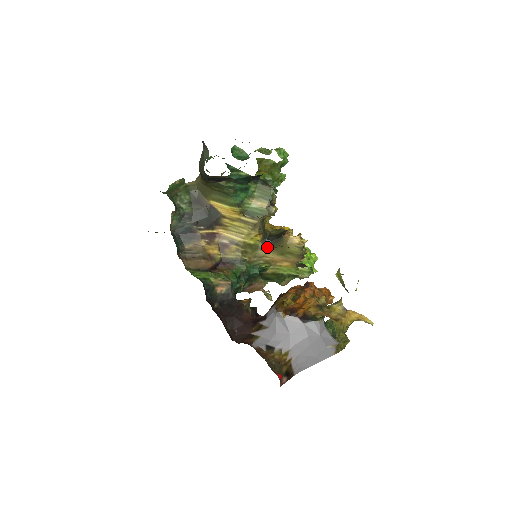
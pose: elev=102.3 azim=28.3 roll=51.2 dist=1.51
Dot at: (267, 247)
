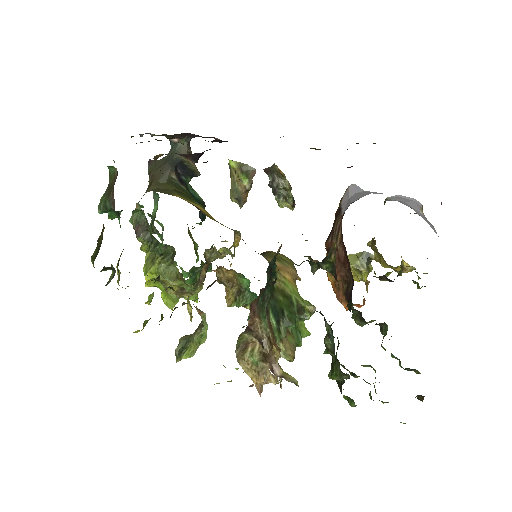
Dot at: occluded
